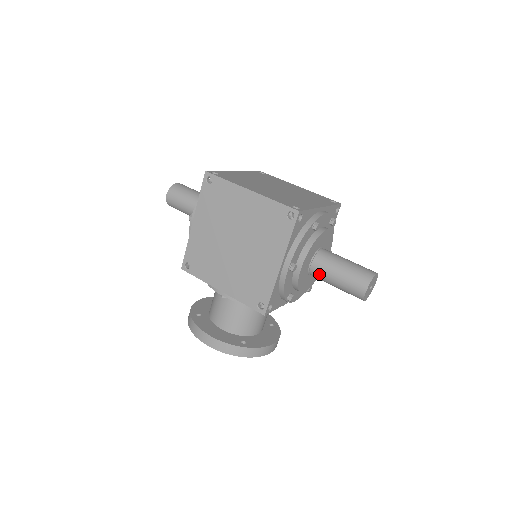
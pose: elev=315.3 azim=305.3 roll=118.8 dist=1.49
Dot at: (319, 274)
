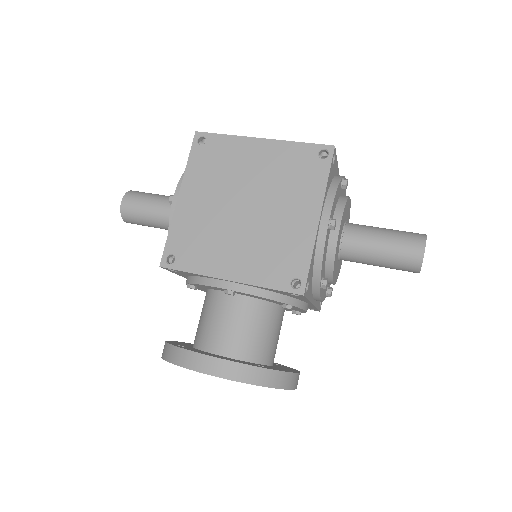
Dot at: (355, 247)
